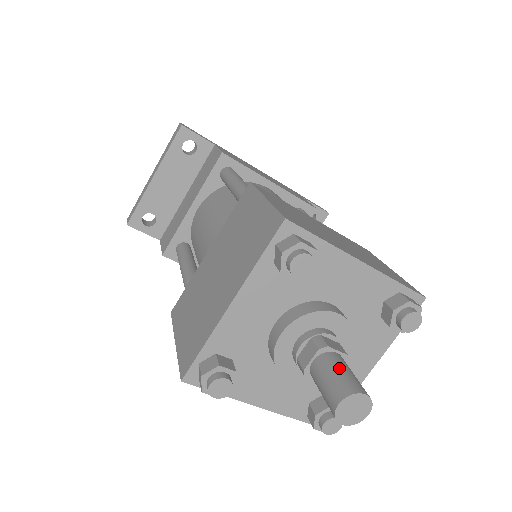
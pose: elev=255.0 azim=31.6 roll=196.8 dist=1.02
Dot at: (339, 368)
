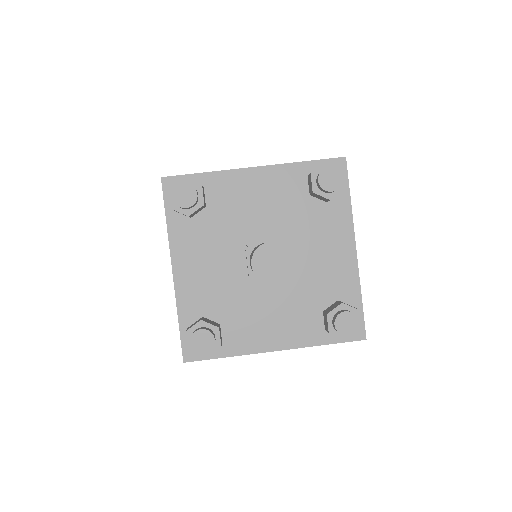
Dot at: occluded
